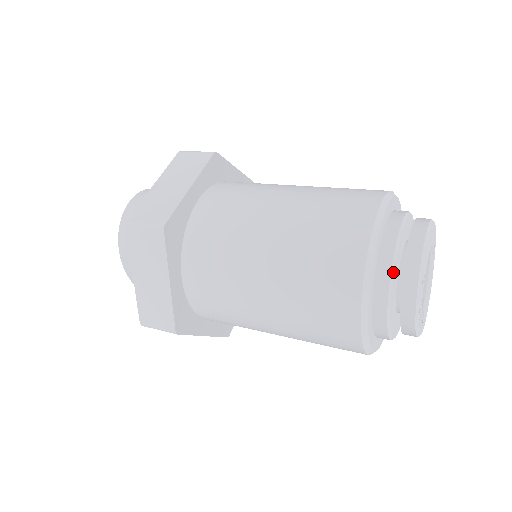
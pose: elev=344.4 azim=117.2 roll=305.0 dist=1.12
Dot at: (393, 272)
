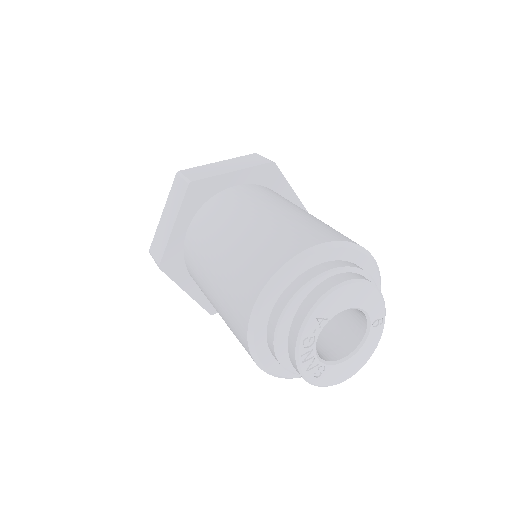
Dot at: (298, 294)
